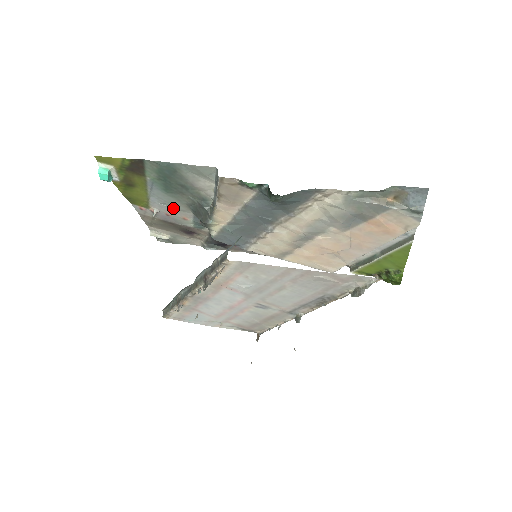
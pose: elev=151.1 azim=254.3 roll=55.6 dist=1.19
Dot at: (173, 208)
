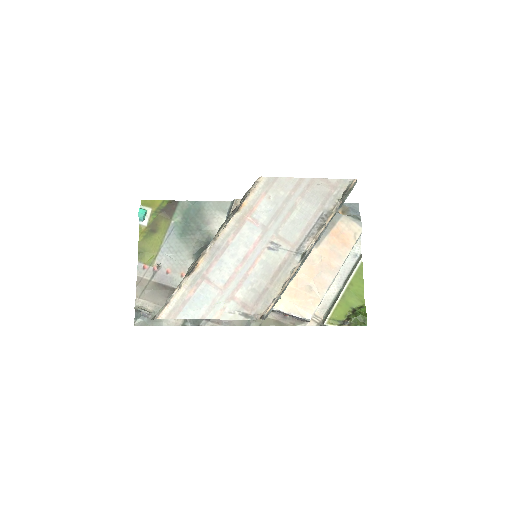
Dot at: (177, 261)
